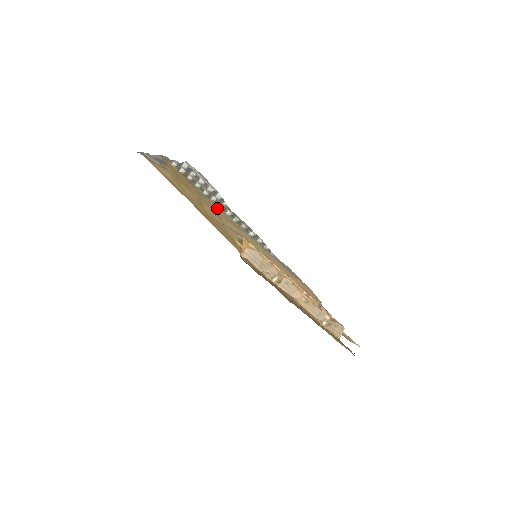
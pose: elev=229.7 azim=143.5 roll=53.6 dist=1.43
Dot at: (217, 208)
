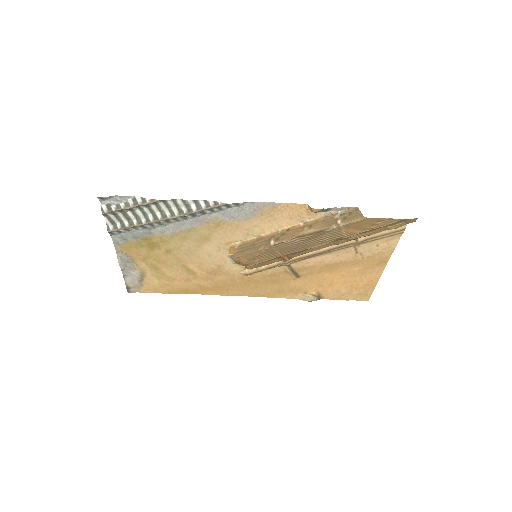
Dot at: (182, 242)
